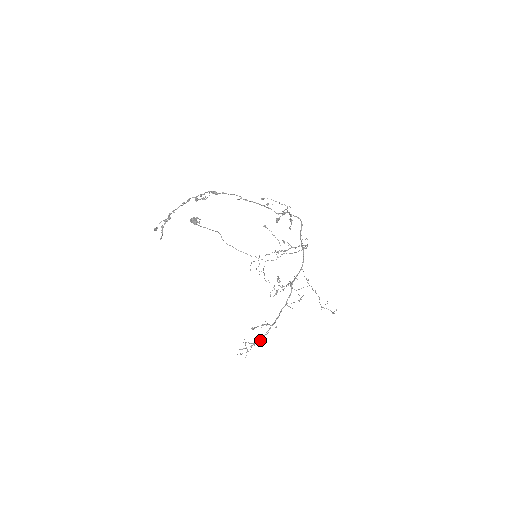
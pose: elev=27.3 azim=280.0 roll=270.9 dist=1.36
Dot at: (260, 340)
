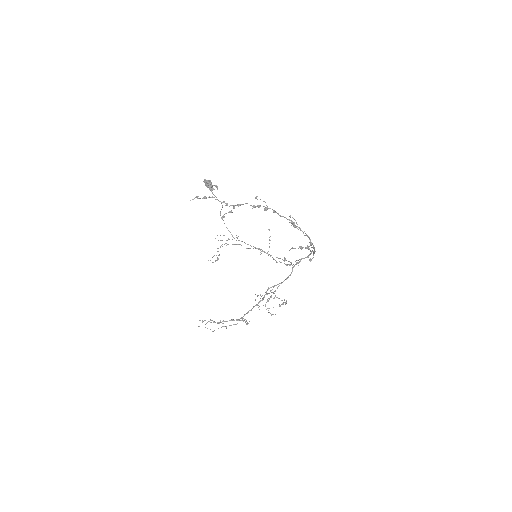
Dot at: occluded
